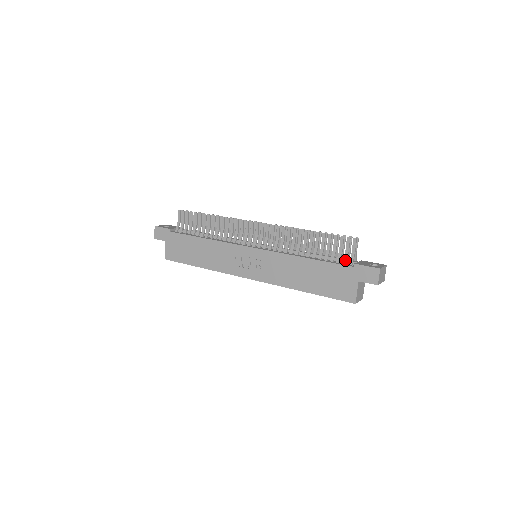
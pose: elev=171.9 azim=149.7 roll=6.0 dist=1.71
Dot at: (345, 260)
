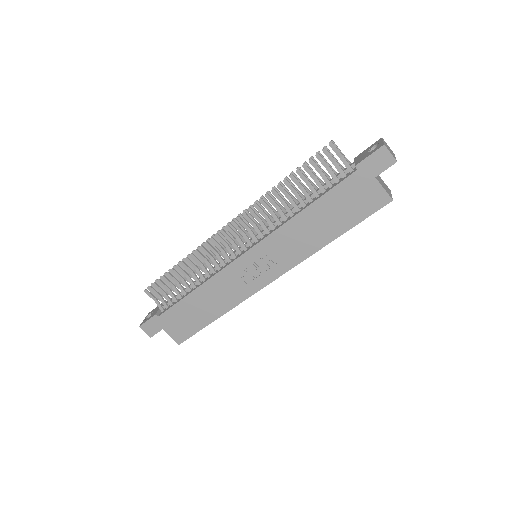
Dot at: (342, 173)
